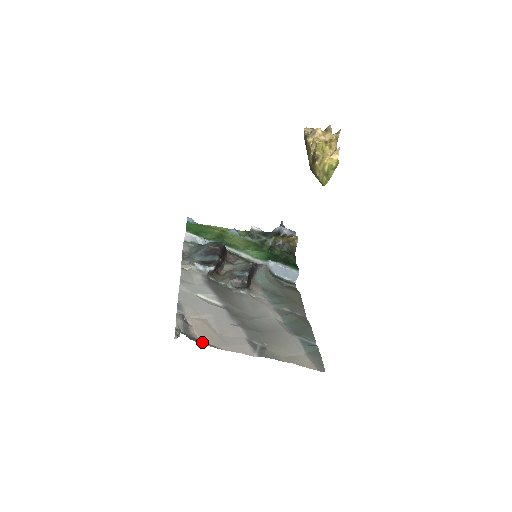
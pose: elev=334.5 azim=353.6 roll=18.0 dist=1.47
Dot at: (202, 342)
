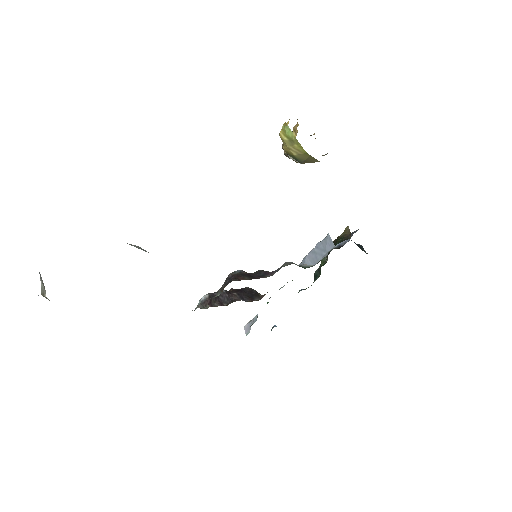
Dot at: occluded
